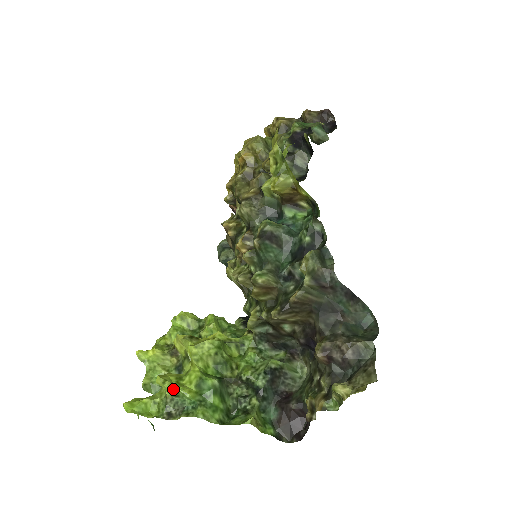
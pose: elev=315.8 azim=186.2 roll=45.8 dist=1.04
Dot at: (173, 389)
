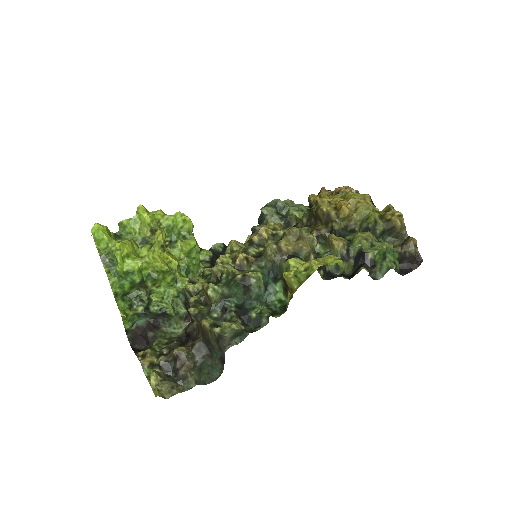
Dot at: (117, 258)
